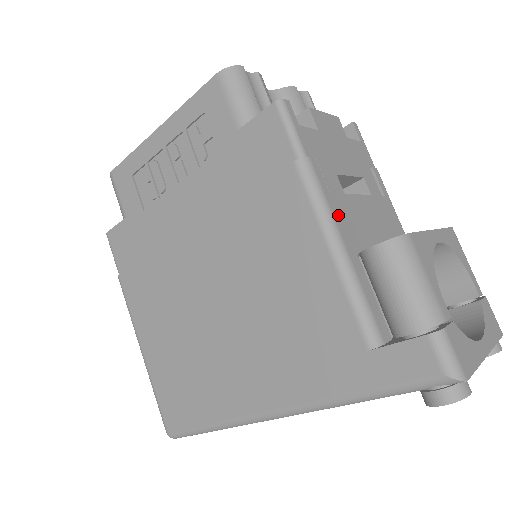
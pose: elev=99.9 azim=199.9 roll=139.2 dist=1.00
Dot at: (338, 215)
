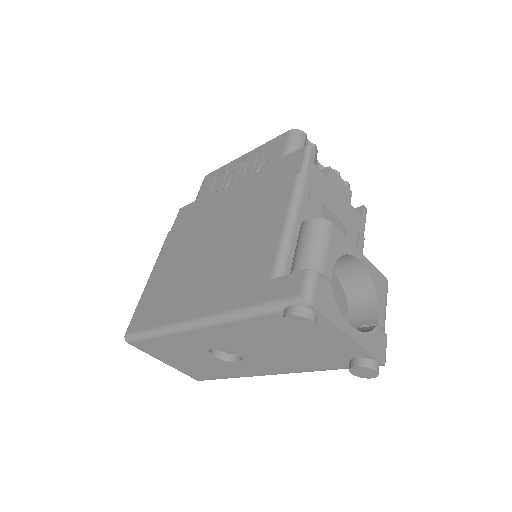
Dot at: (304, 211)
